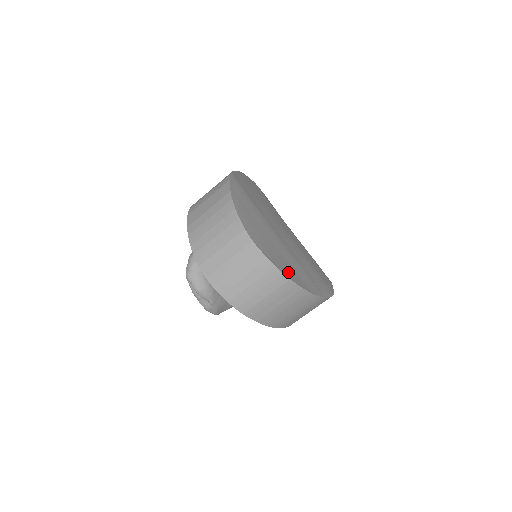
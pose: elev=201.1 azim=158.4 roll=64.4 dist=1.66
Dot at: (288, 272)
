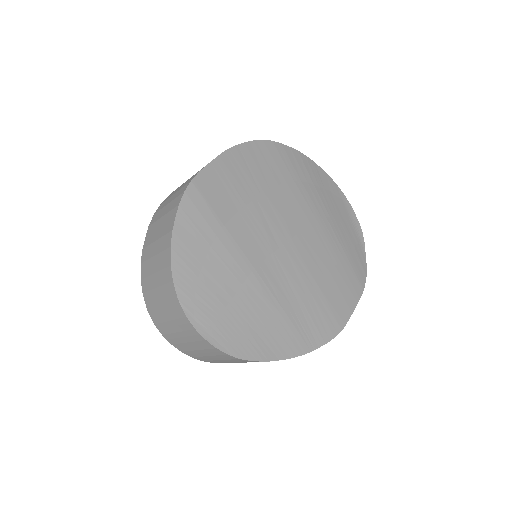
Dot at: (243, 344)
